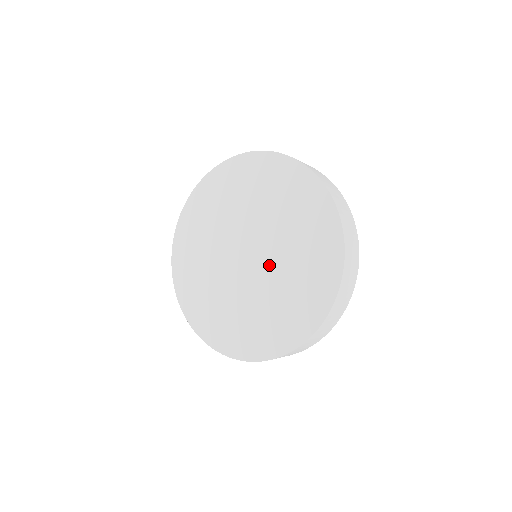
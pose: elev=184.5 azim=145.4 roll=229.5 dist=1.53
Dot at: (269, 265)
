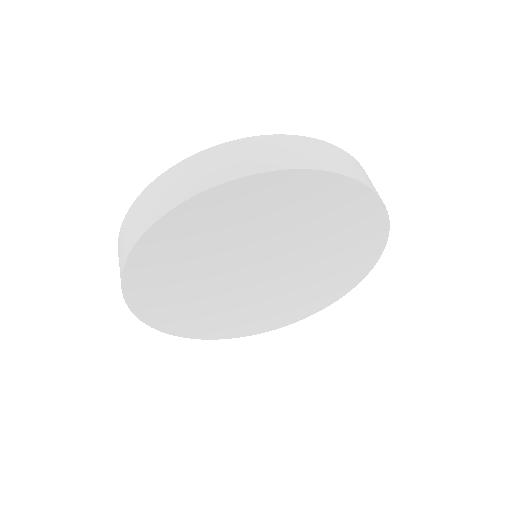
Dot at: (283, 283)
